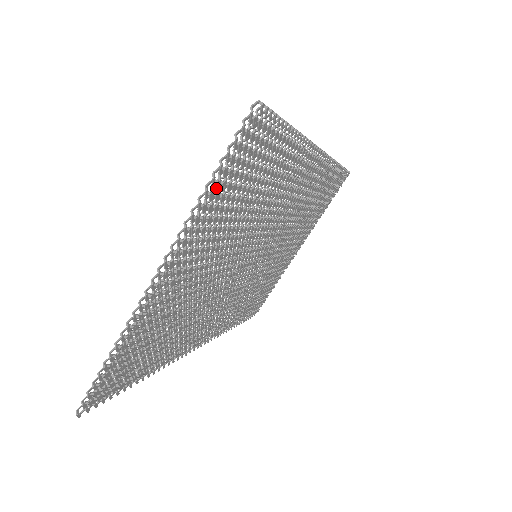
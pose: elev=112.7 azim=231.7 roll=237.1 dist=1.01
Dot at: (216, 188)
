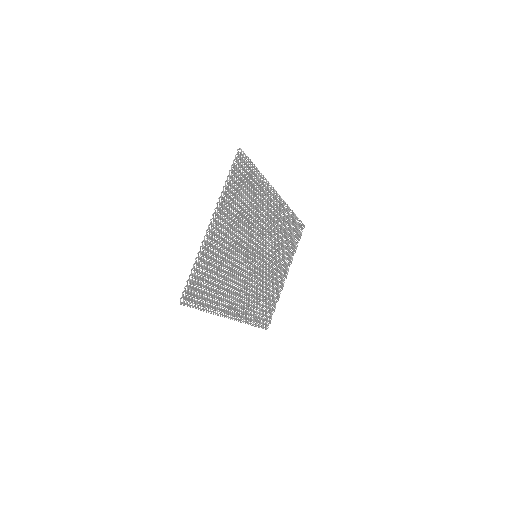
Dot at: (229, 185)
